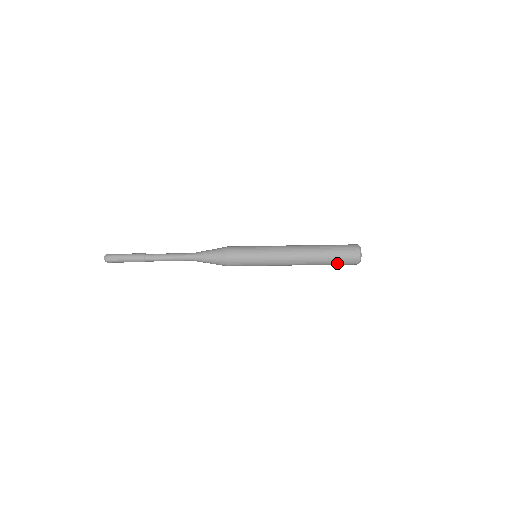
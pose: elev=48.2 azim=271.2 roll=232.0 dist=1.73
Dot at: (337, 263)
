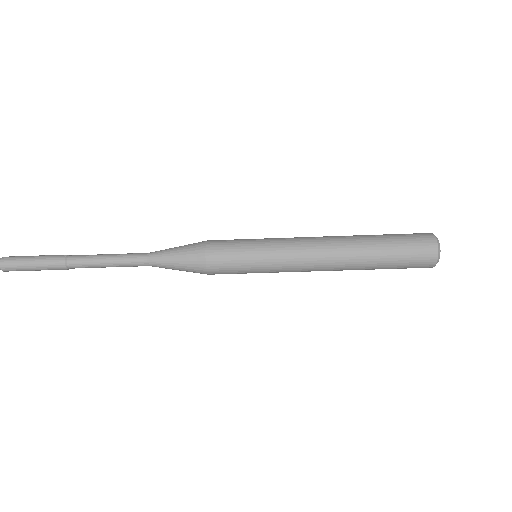
Dot at: occluded
